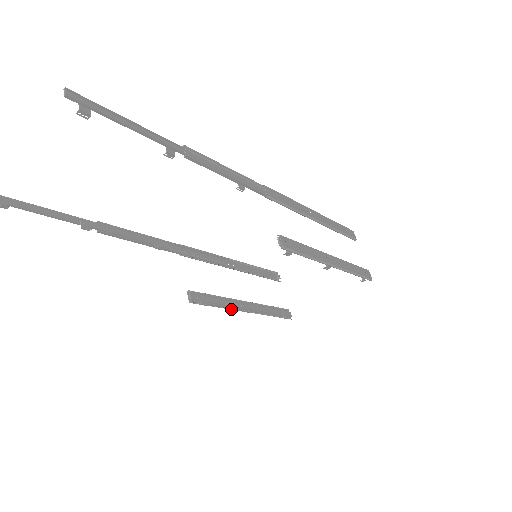
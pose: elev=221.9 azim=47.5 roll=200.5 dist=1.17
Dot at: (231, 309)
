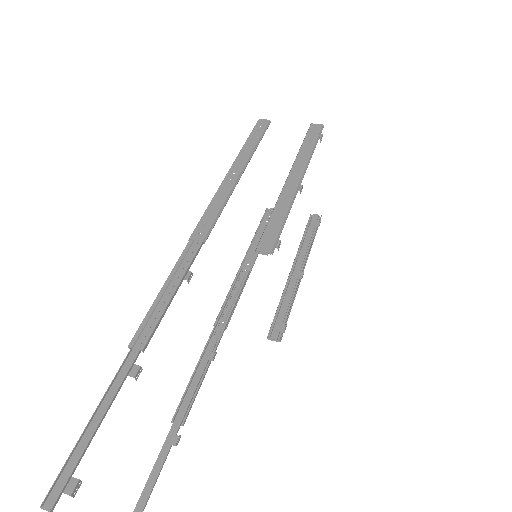
Dot at: (296, 292)
